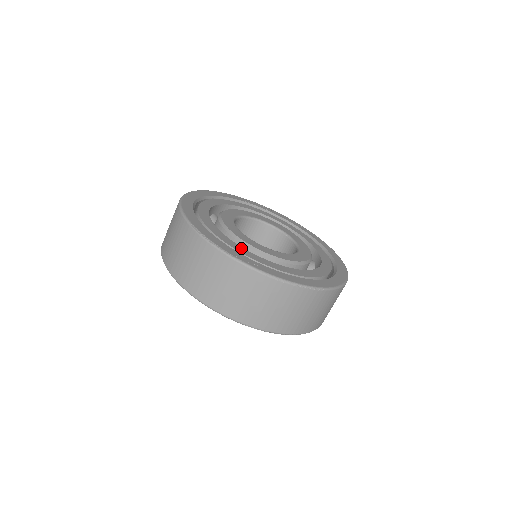
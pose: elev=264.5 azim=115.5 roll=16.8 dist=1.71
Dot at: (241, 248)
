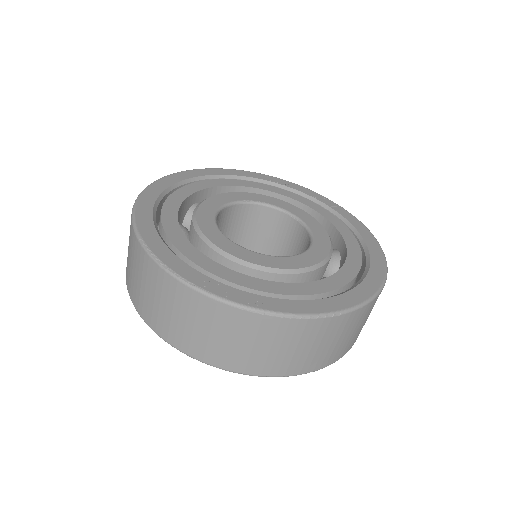
Dot at: (214, 264)
